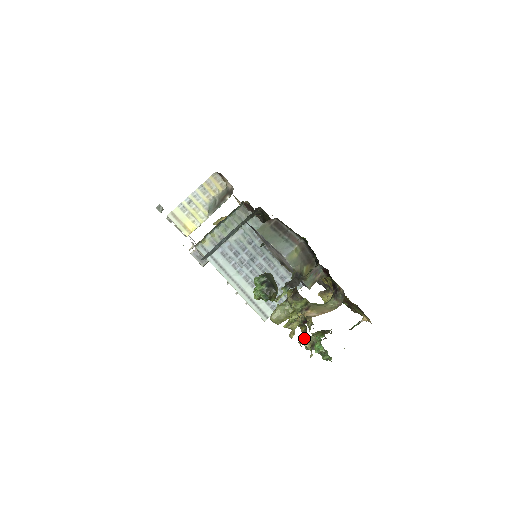
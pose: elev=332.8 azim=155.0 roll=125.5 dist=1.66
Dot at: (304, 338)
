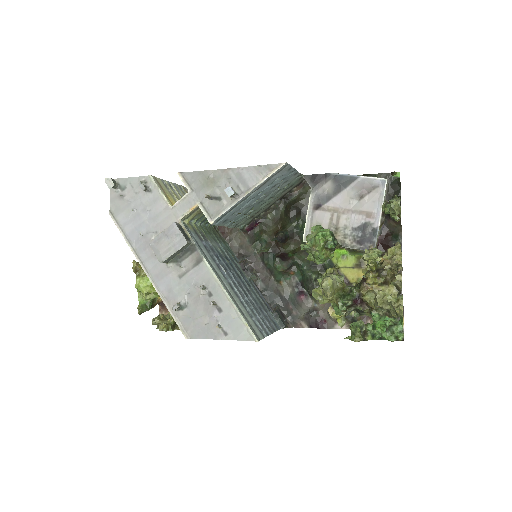
Dot at: (394, 279)
